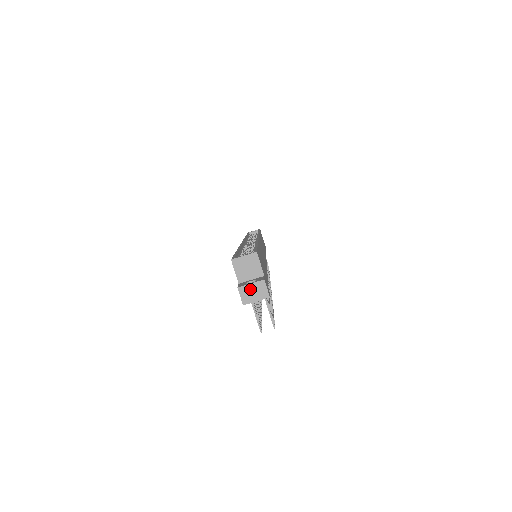
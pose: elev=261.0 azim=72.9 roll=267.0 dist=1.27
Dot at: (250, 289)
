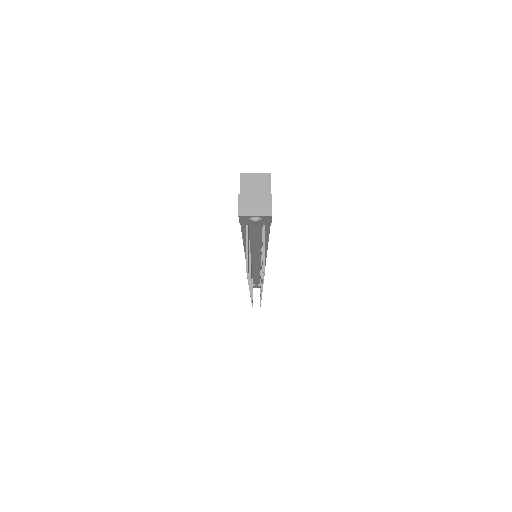
Dot at: (252, 200)
